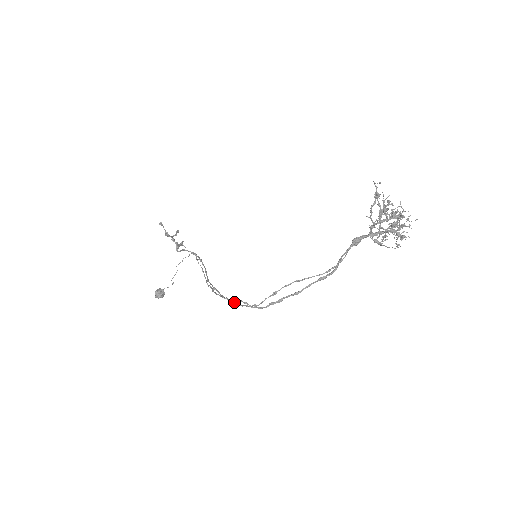
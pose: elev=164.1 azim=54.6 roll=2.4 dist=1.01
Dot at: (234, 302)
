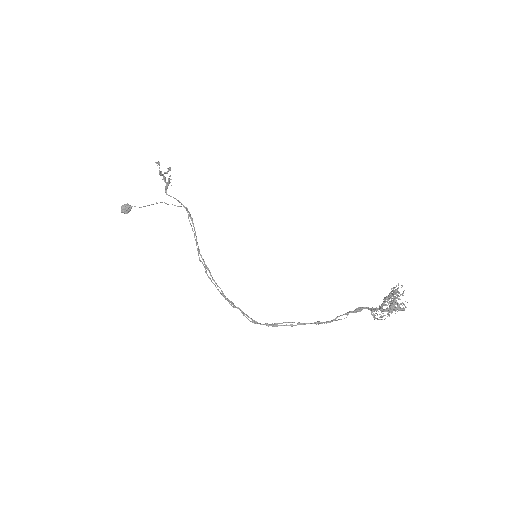
Dot at: (231, 305)
